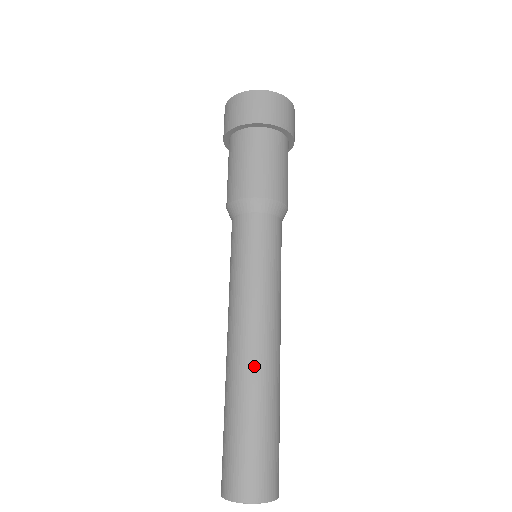
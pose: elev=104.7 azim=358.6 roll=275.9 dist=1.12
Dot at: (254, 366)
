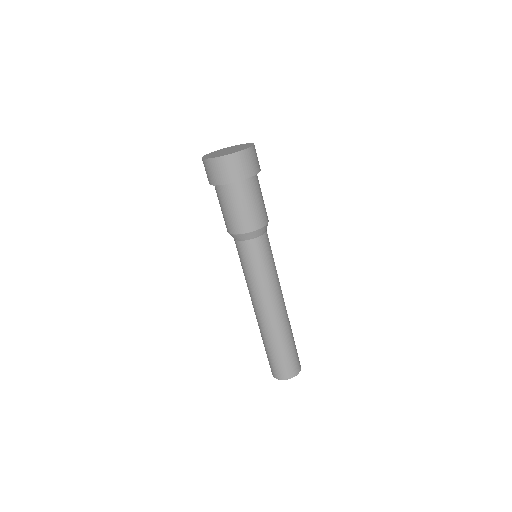
Dot at: (263, 324)
